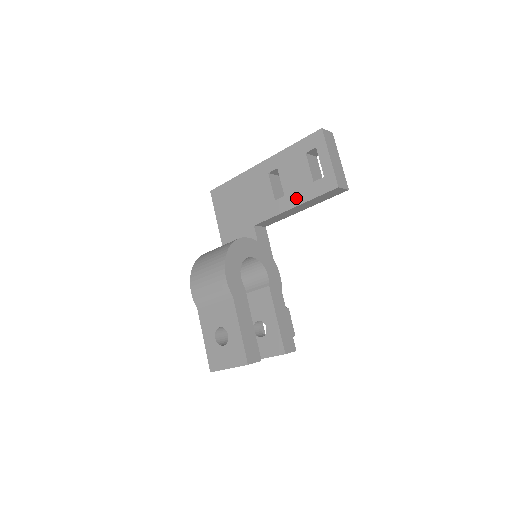
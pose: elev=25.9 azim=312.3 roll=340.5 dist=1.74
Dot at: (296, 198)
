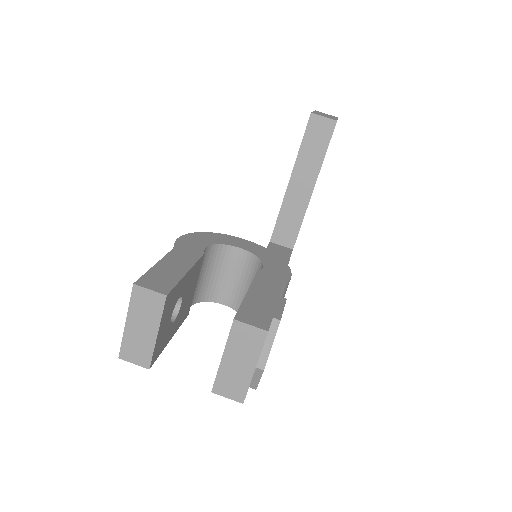
Dot at: occluded
